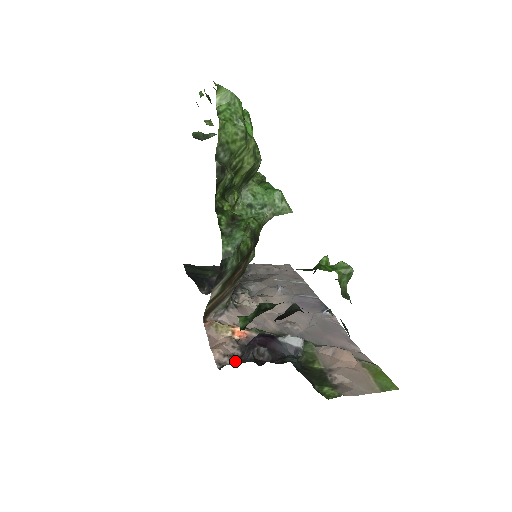
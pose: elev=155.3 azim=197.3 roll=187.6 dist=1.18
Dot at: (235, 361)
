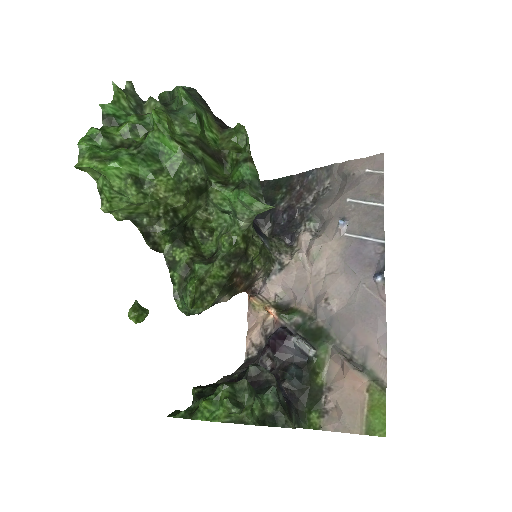
Dot at: (258, 355)
